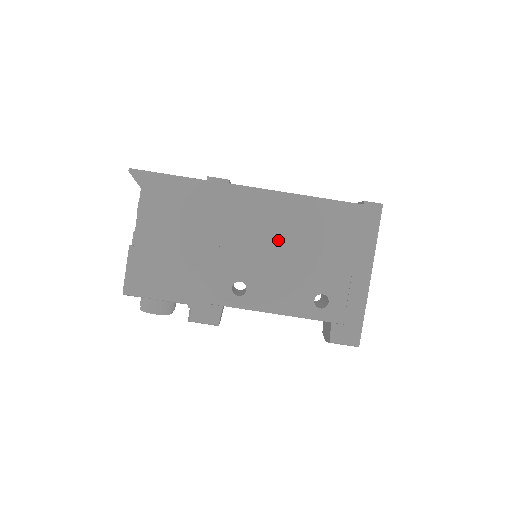
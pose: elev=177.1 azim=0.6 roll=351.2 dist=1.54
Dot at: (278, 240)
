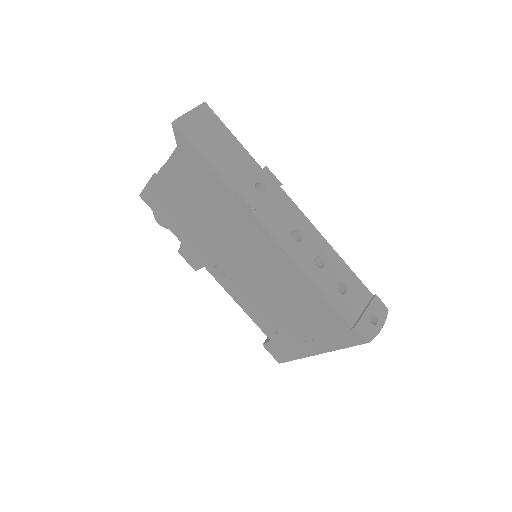
Dot at: (266, 278)
